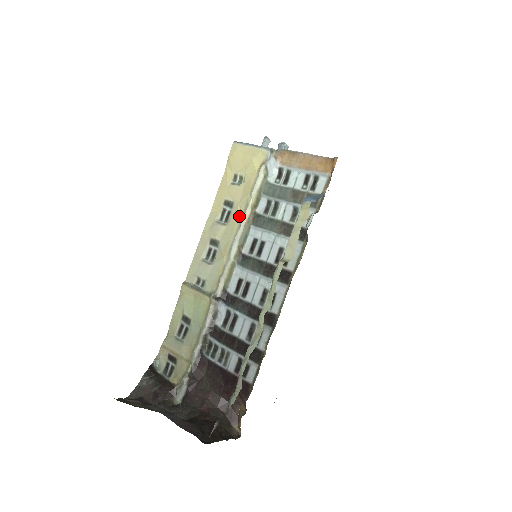
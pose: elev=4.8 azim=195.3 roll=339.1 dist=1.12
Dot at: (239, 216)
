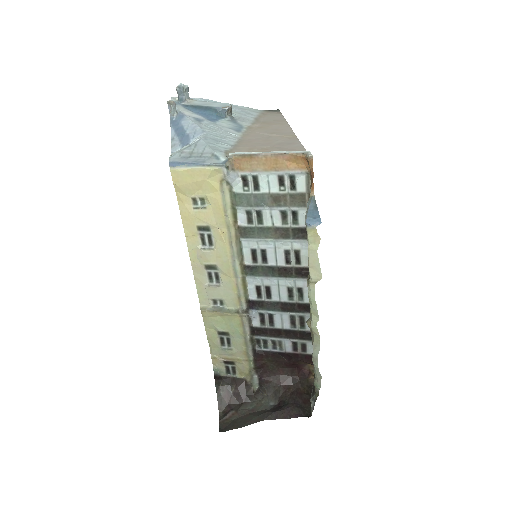
Dot at: (225, 238)
